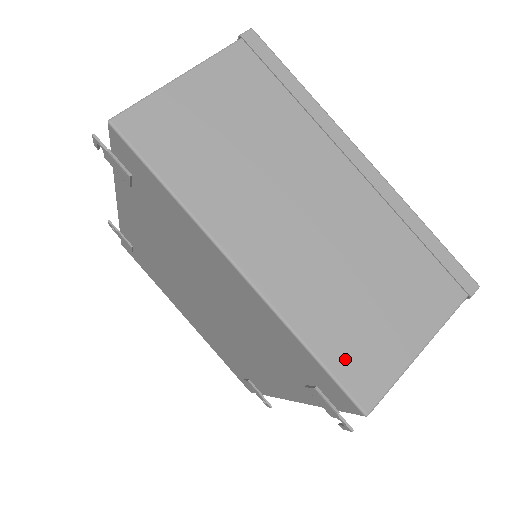
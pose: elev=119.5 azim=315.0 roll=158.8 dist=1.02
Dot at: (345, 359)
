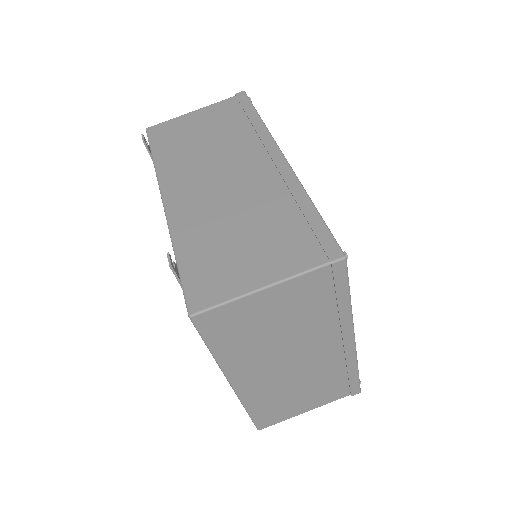
Dot at: (264, 416)
